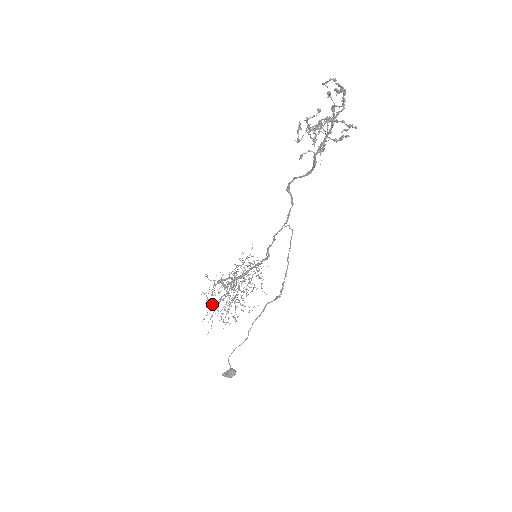
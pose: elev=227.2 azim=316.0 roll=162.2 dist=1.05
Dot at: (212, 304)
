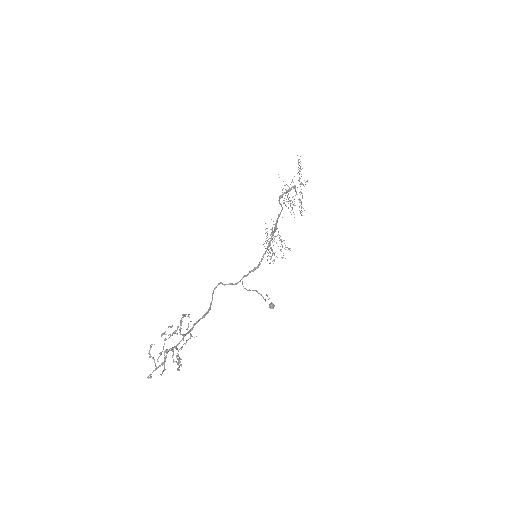
Dot at: (286, 206)
